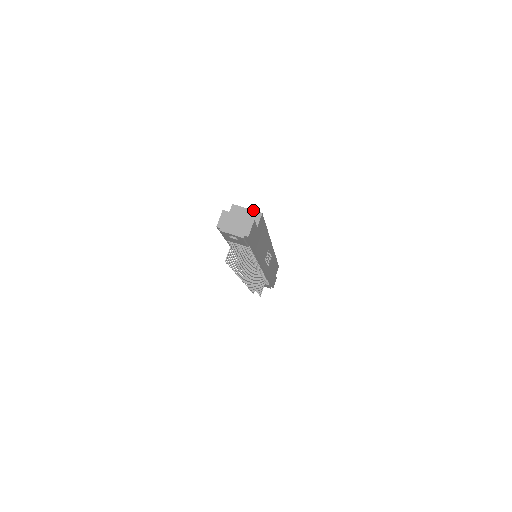
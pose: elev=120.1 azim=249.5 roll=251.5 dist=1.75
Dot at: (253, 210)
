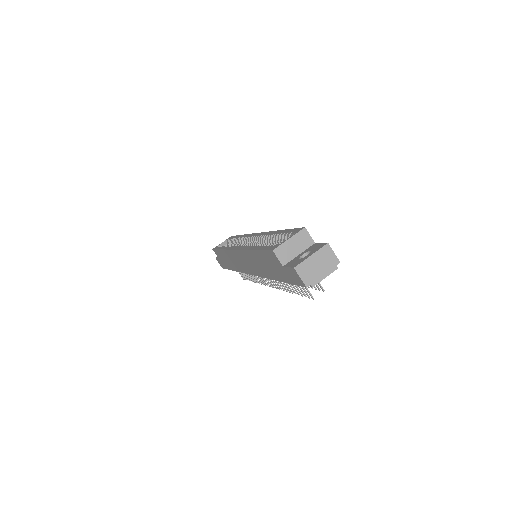
Dot at: (295, 234)
